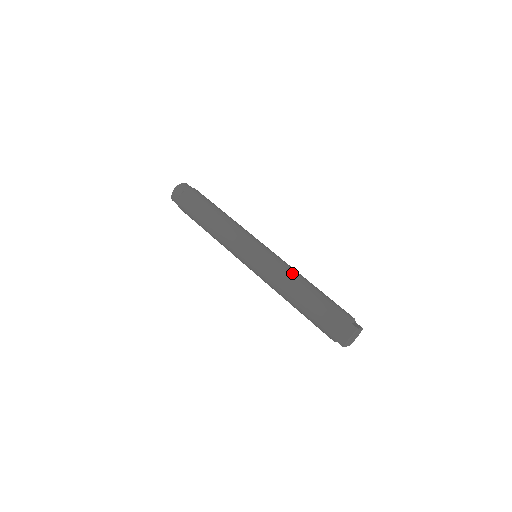
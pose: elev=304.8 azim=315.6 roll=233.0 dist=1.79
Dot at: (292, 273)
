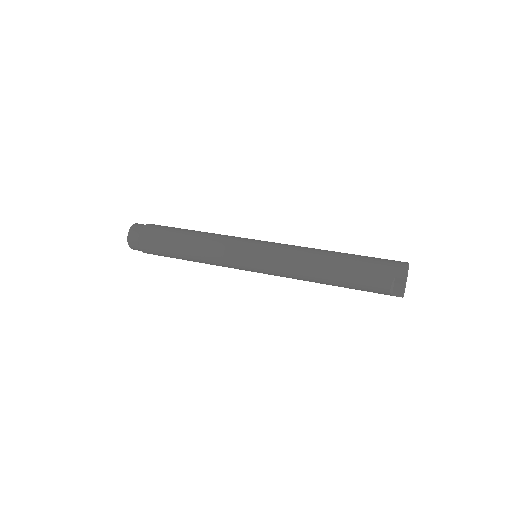
Dot at: occluded
